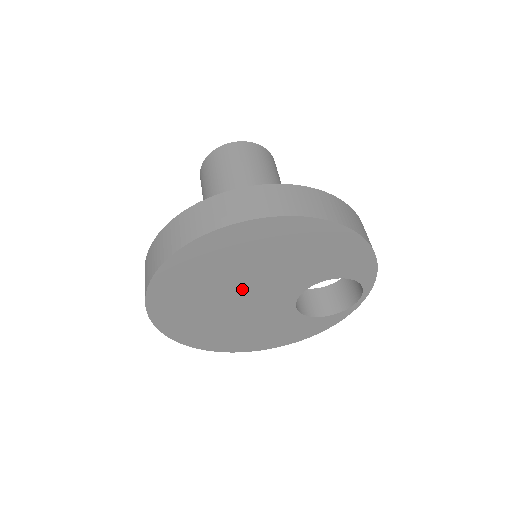
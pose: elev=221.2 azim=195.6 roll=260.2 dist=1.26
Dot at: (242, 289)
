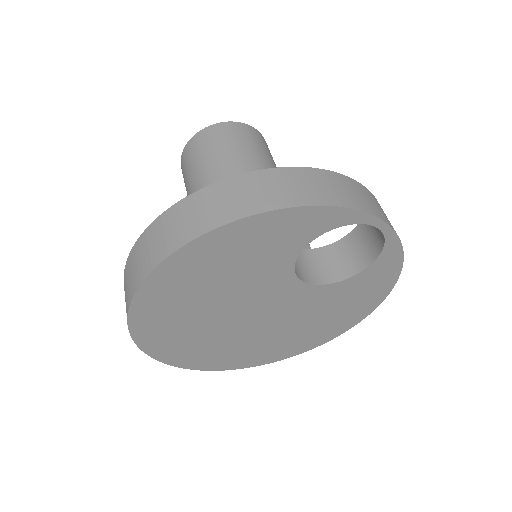
Dot at: (239, 318)
